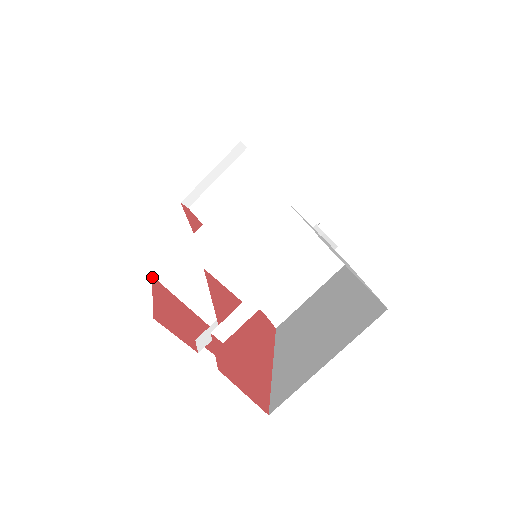
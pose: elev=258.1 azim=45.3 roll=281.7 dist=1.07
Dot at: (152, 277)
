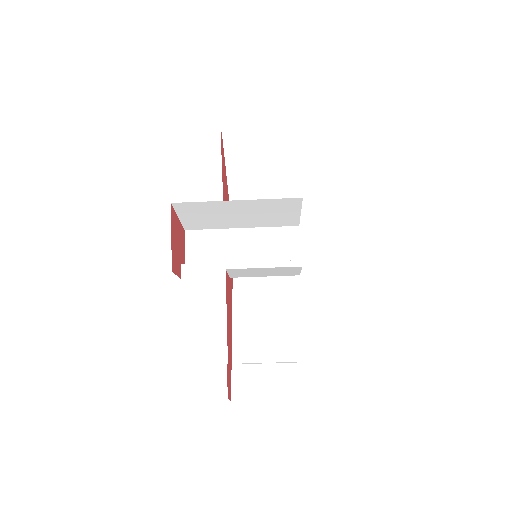
Dot at: (171, 205)
